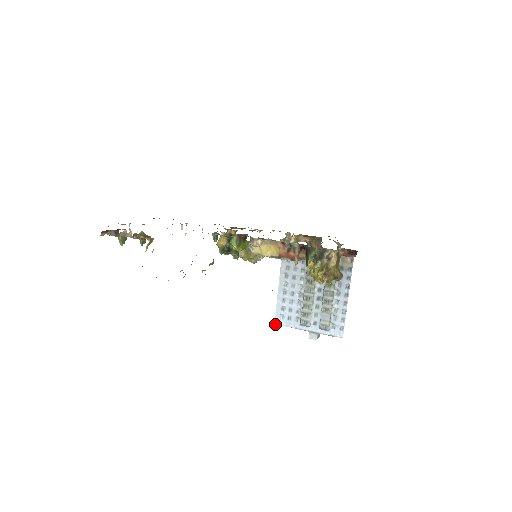
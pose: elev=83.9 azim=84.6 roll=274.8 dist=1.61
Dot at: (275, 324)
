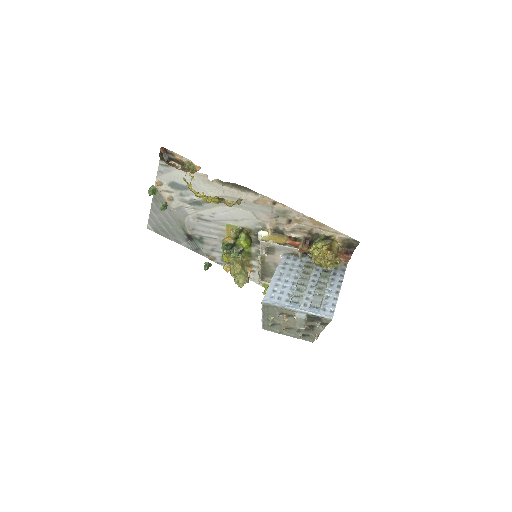
Dot at: (263, 301)
